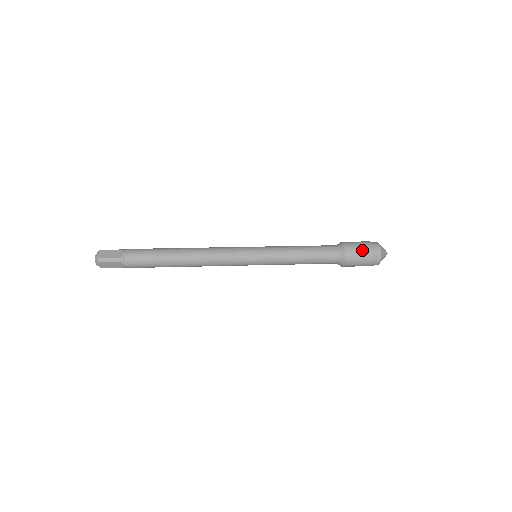
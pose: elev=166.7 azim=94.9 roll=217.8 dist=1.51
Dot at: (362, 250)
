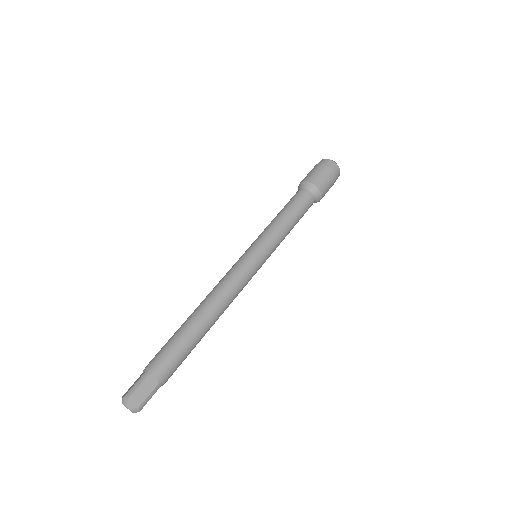
Dot at: (329, 179)
